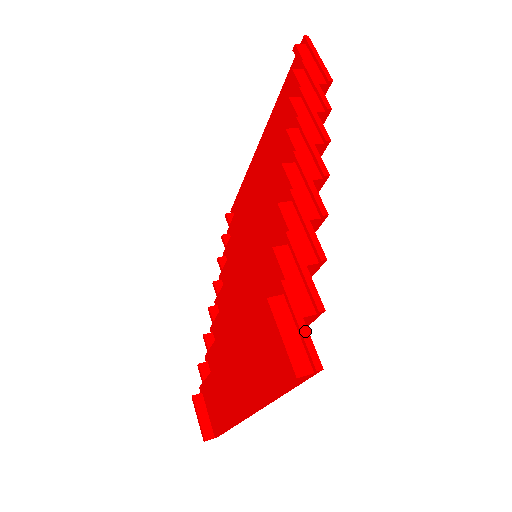
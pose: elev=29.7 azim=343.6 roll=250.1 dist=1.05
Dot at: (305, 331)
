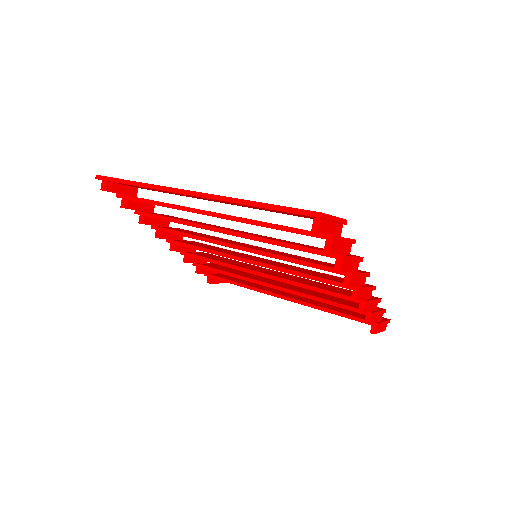
Dot at: (385, 323)
